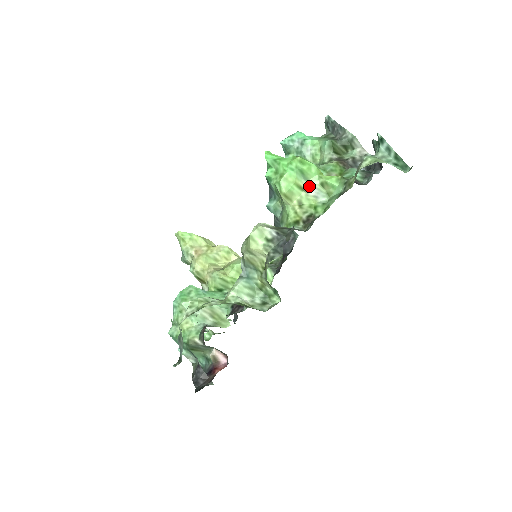
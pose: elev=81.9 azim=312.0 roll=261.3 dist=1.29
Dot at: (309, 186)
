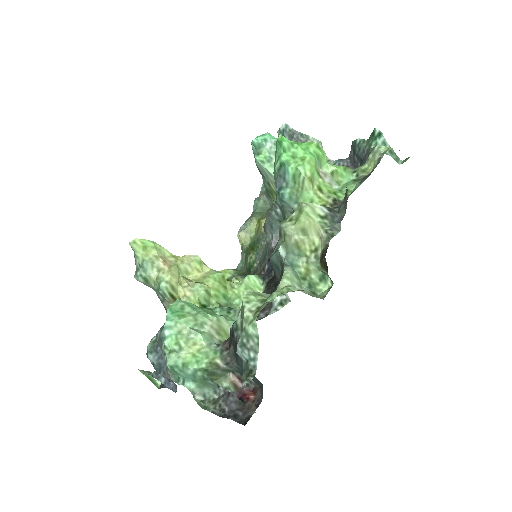
Dot at: (323, 173)
